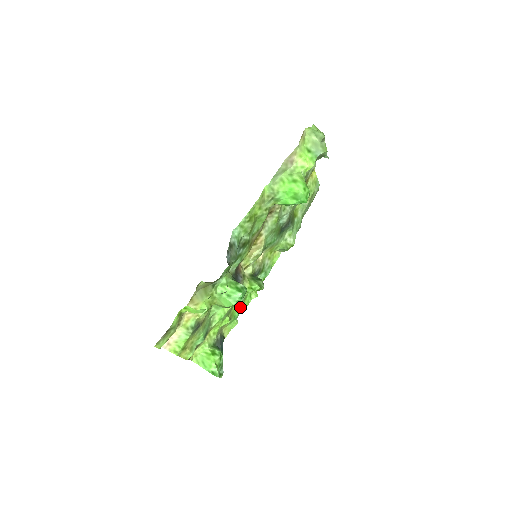
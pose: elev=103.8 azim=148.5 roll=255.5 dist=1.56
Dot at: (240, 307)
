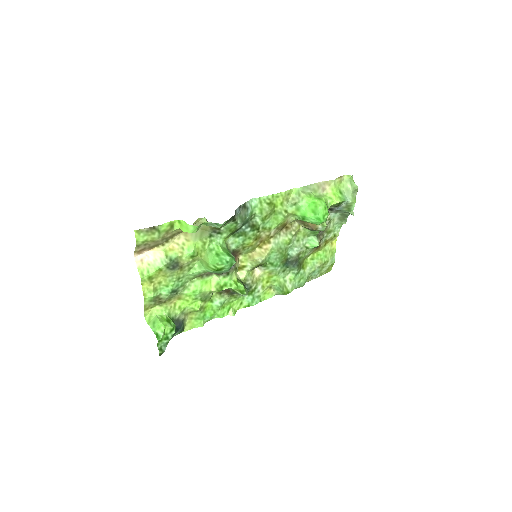
Dot at: (214, 311)
